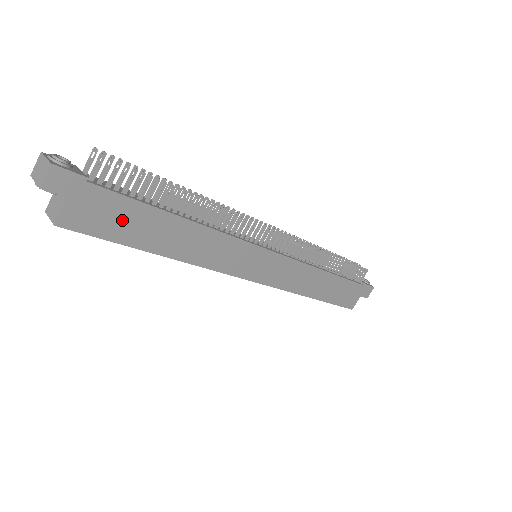
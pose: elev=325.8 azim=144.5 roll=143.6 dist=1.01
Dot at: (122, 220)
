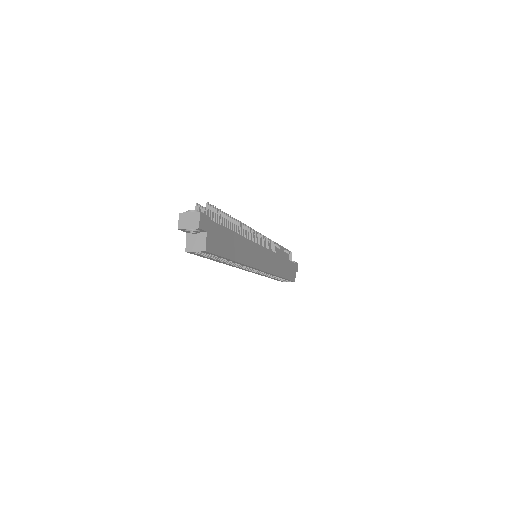
Dot at: (222, 241)
